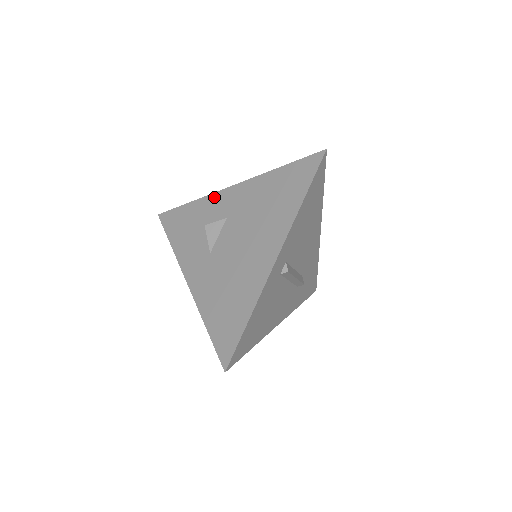
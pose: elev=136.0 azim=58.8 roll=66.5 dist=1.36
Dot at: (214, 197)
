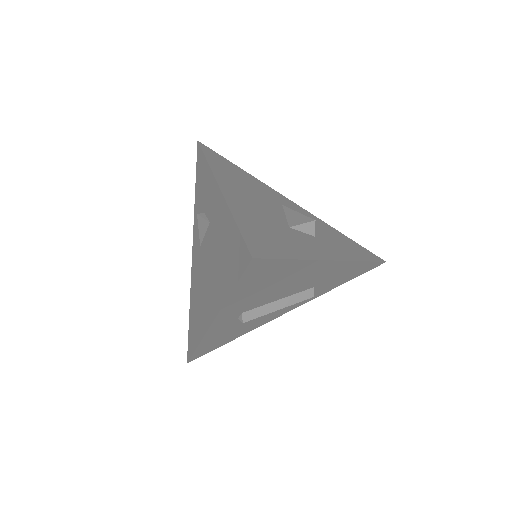
Dot at: (211, 180)
